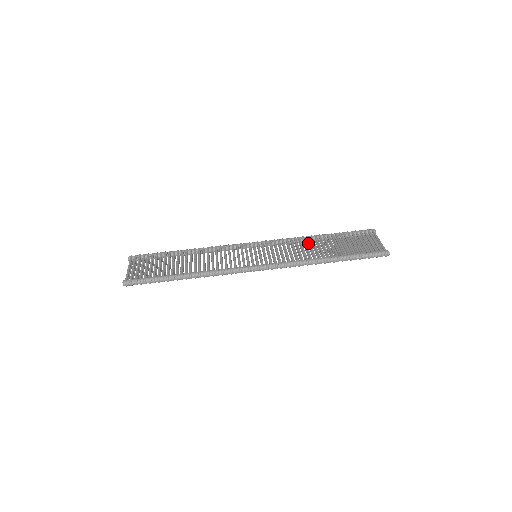
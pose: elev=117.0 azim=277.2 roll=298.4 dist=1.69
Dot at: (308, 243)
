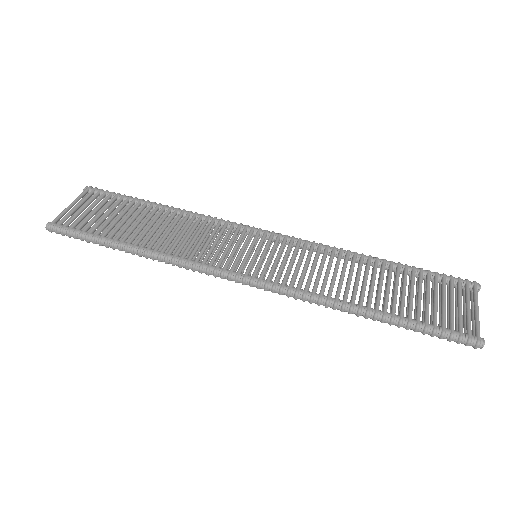
Dot at: (350, 266)
